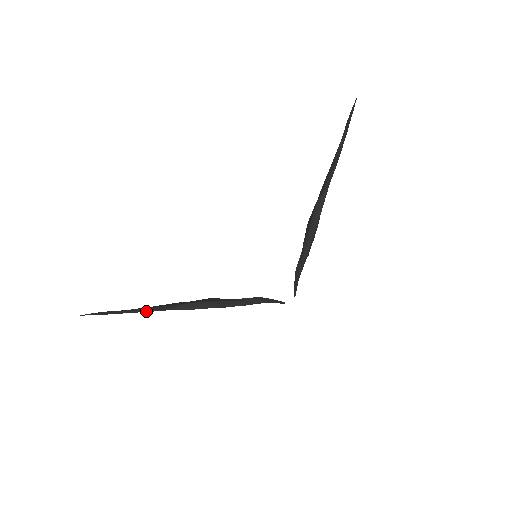
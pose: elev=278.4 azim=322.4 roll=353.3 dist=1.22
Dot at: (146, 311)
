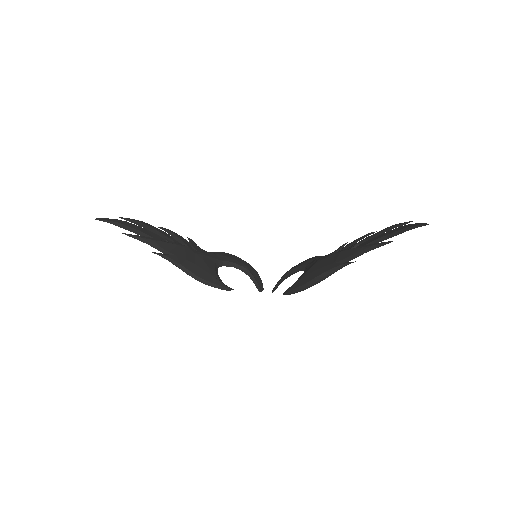
Dot at: (147, 243)
